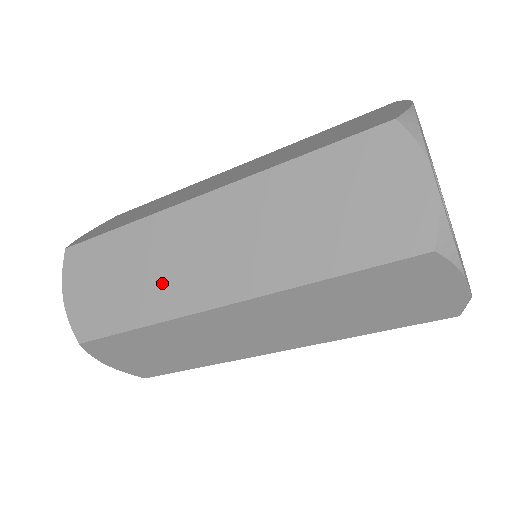
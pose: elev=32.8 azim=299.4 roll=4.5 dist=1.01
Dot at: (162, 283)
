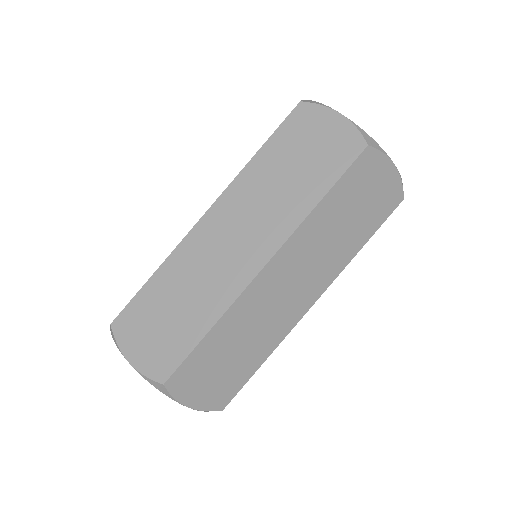
Dot at: (210, 286)
